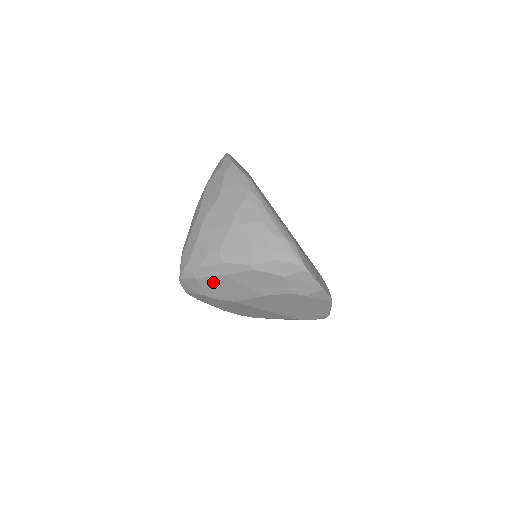
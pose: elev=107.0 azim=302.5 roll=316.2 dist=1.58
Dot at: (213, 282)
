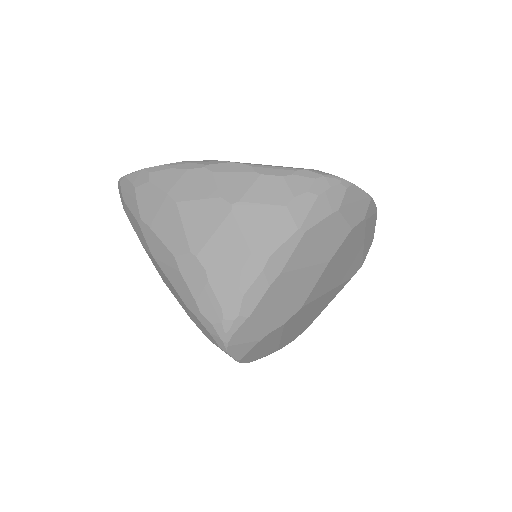
Dot at: (270, 301)
